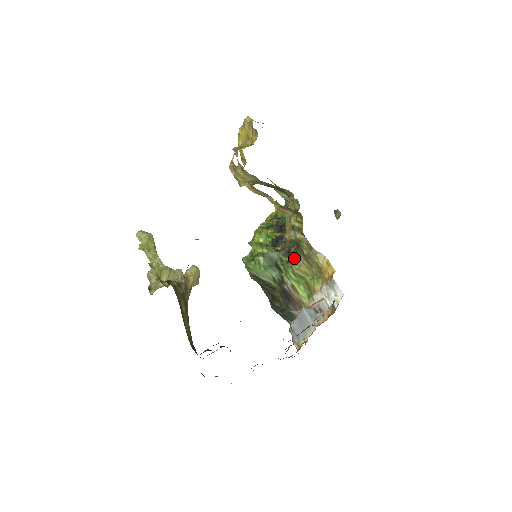
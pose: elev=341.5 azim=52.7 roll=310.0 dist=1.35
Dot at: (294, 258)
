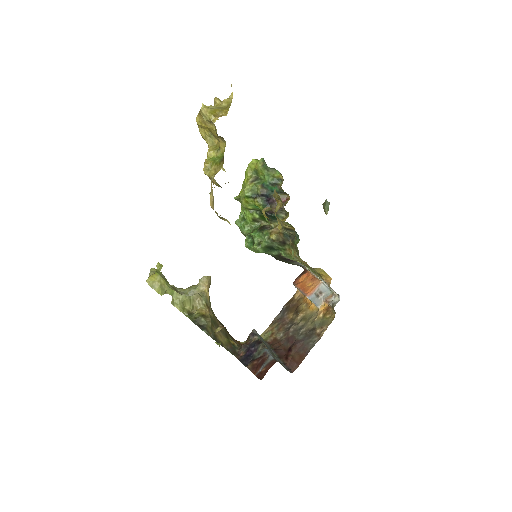
Dot at: (290, 250)
